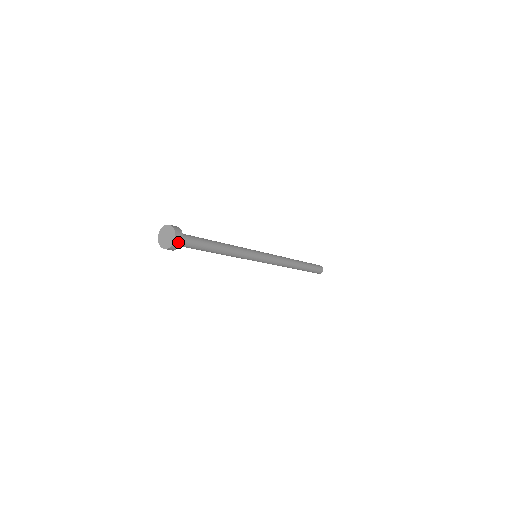
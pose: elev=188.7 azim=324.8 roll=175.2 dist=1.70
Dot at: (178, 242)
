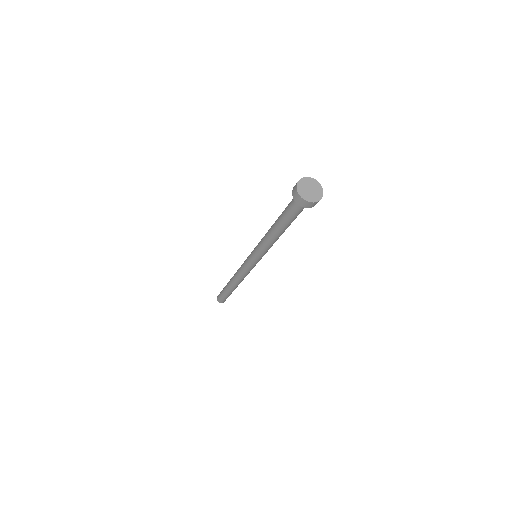
Dot at: occluded
